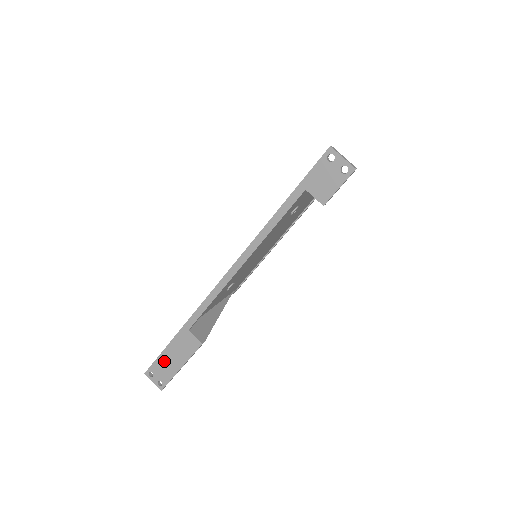
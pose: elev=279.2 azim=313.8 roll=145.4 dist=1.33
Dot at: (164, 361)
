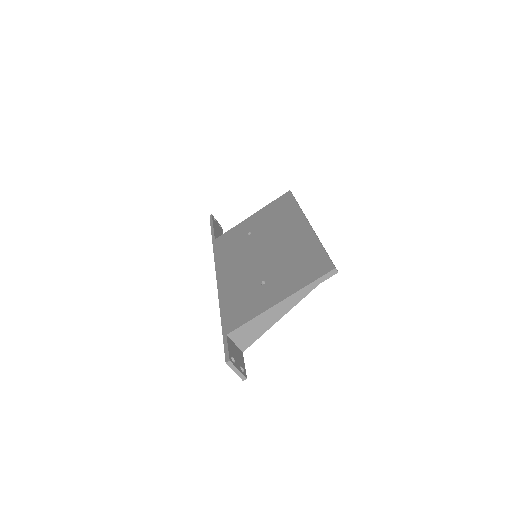
Dot at: occluded
